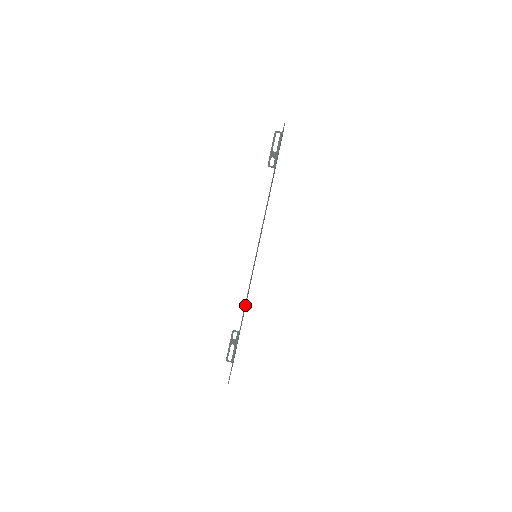
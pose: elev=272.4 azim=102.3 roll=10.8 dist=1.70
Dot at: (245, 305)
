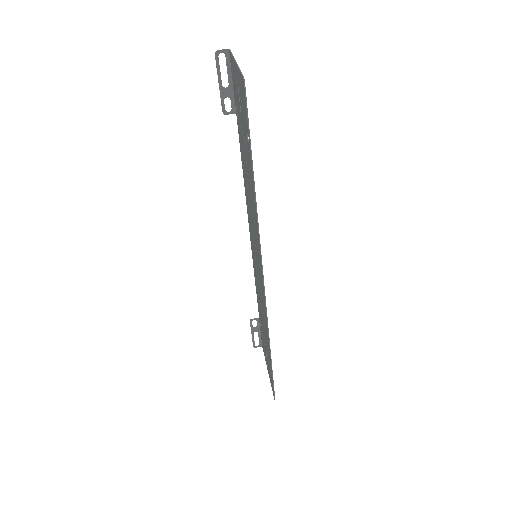
Dot at: (266, 325)
